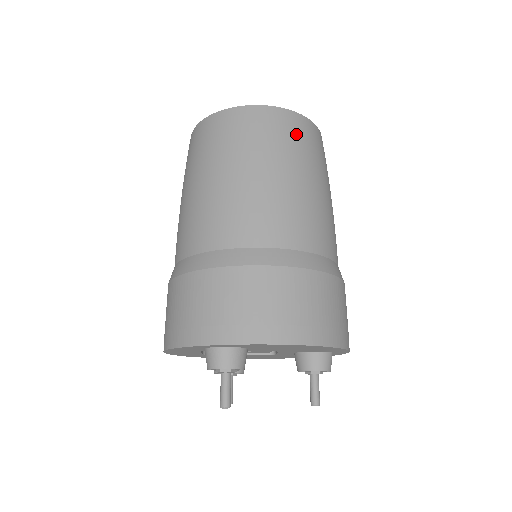
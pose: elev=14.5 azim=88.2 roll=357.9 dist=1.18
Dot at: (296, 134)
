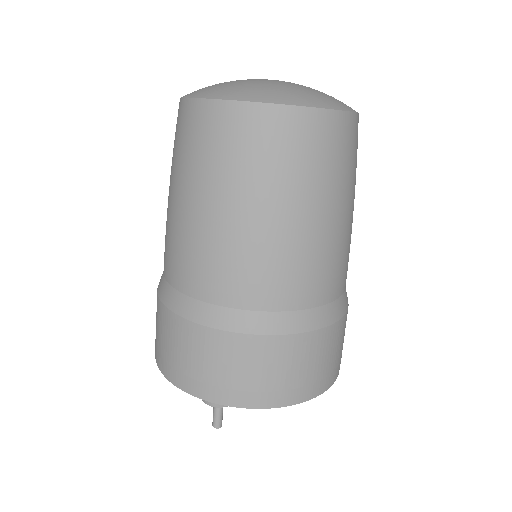
Dot at: (327, 149)
